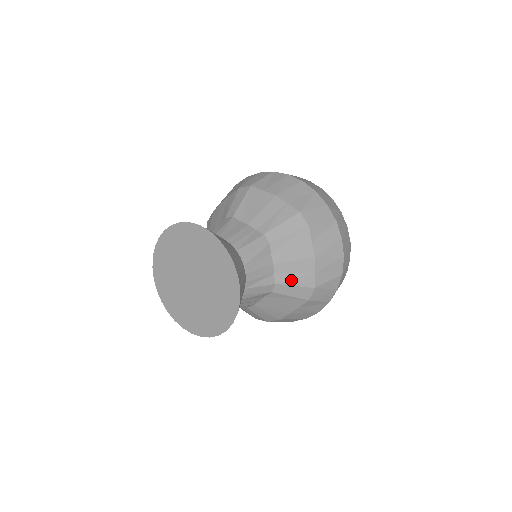
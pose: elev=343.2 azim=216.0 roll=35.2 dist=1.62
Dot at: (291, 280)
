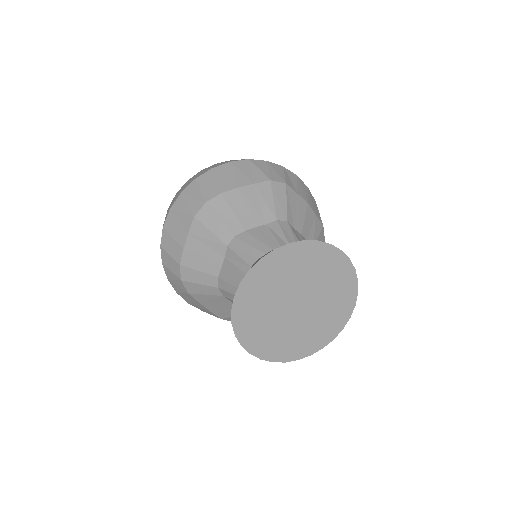
Dot at: occluded
